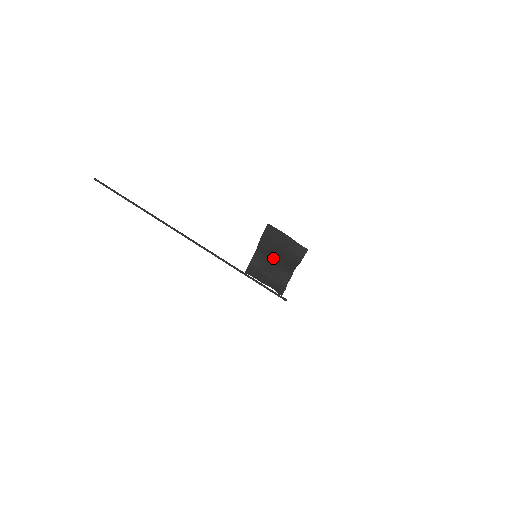
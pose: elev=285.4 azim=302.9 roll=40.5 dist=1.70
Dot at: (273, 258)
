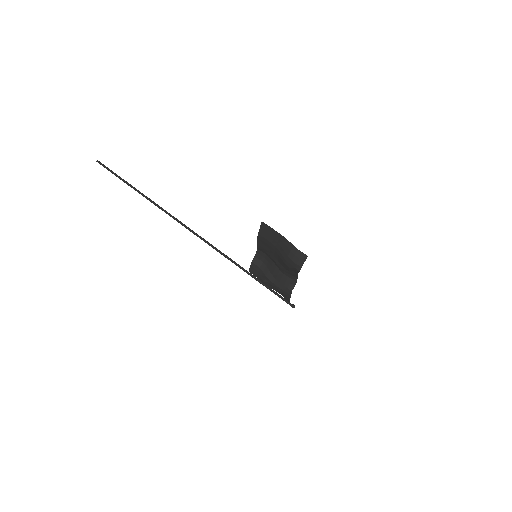
Dot at: (274, 260)
